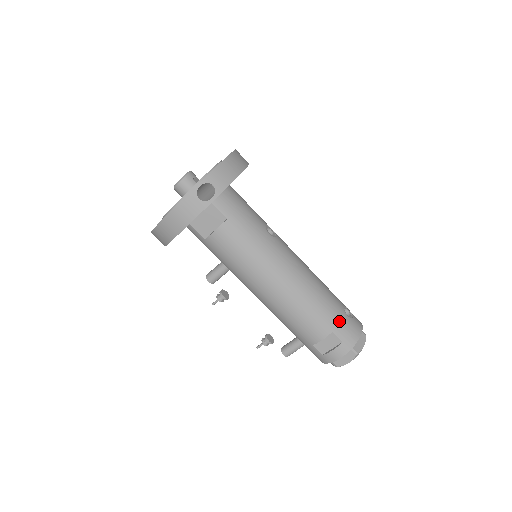
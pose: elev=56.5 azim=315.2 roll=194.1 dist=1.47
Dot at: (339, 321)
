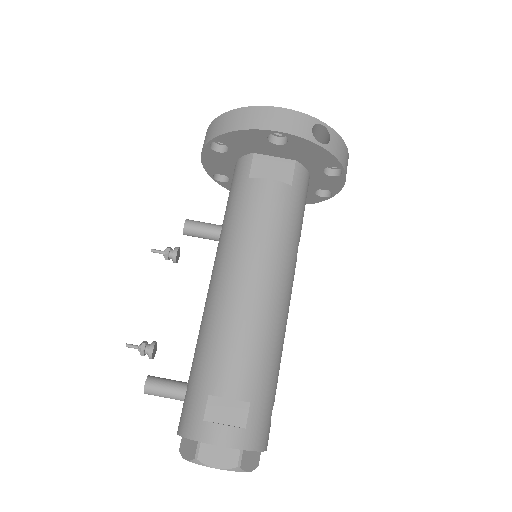
Dot at: (265, 402)
